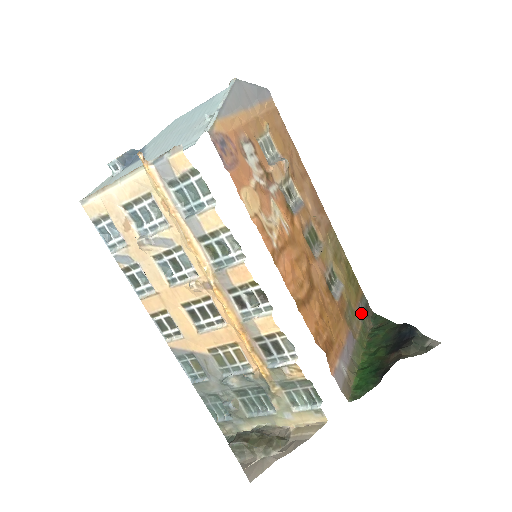
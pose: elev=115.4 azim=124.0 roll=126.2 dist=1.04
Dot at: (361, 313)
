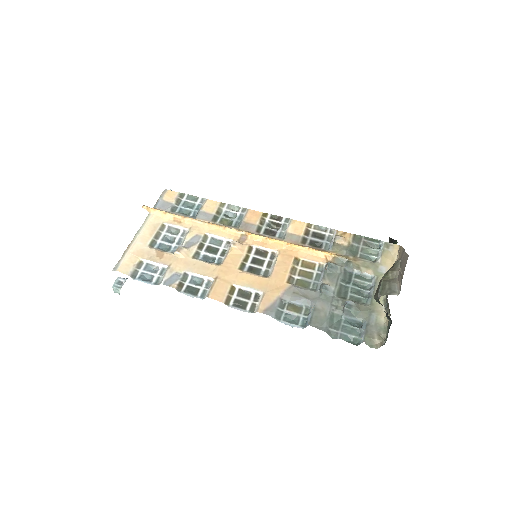
Dot at: occluded
